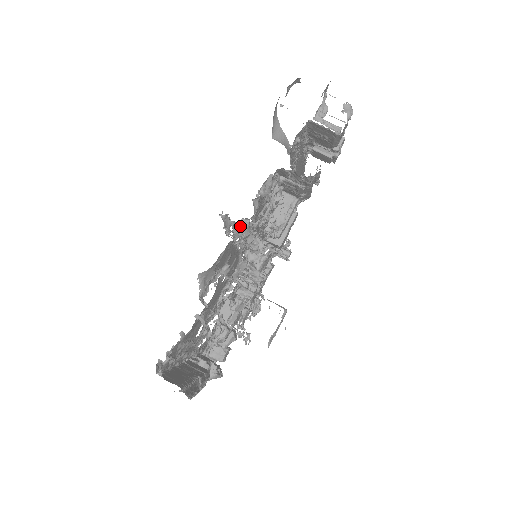
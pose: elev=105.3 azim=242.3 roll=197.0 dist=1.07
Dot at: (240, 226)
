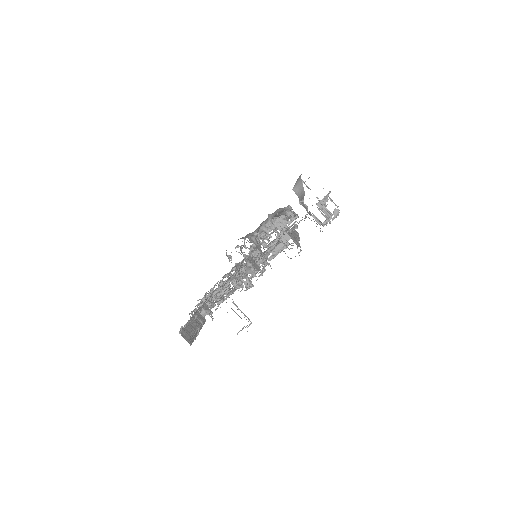
Dot at: occluded
